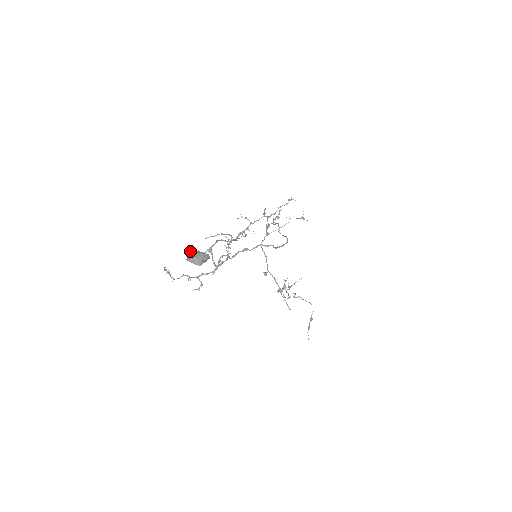
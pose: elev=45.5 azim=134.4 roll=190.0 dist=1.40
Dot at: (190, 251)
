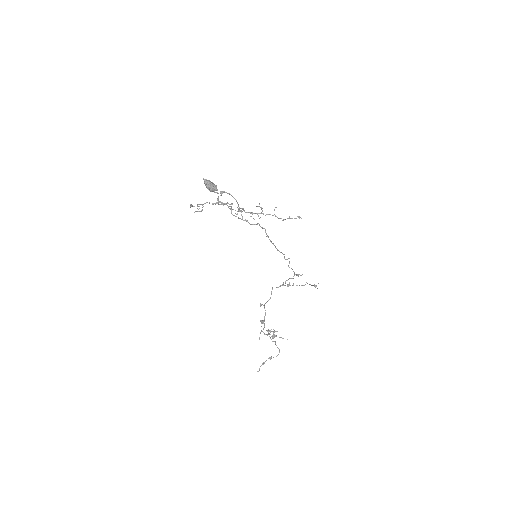
Dot at: occluded
